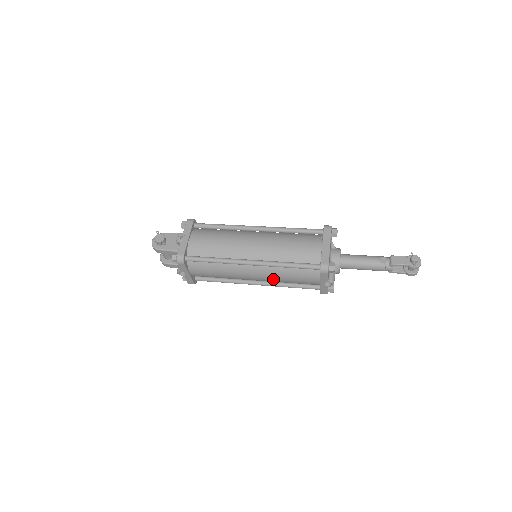
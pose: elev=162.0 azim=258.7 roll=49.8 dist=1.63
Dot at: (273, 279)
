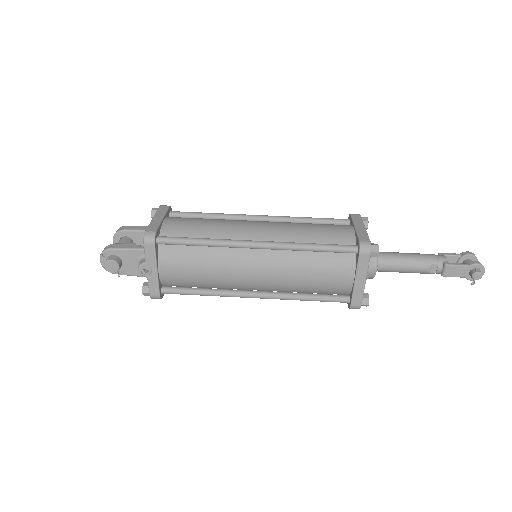
Dot at: occluded
